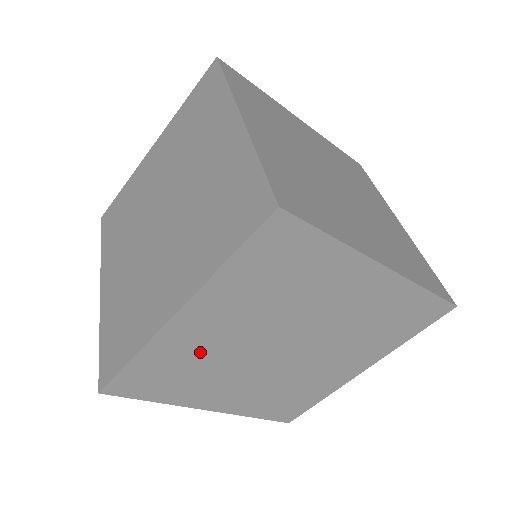
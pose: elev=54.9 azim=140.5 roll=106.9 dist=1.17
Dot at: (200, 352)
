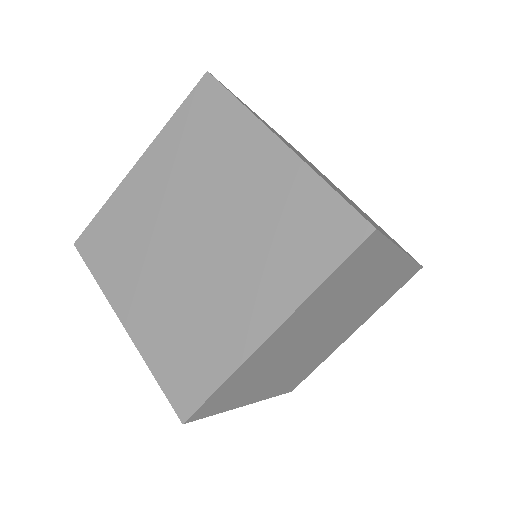
Dot at: (139, 216)
